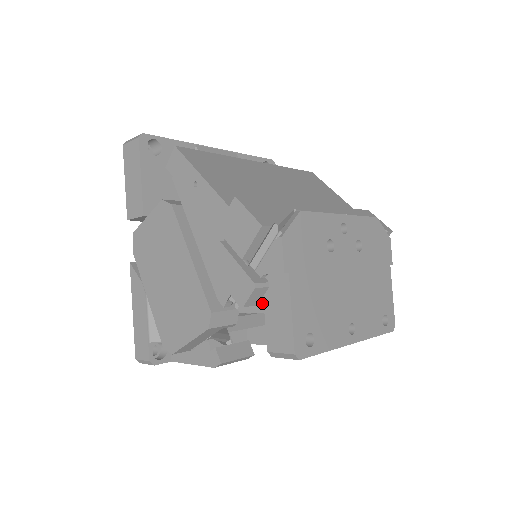
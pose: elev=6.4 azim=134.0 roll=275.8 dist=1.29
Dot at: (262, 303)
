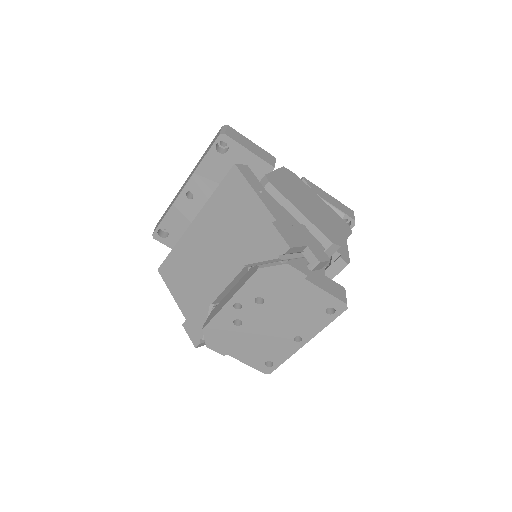
Dot at: occluded
